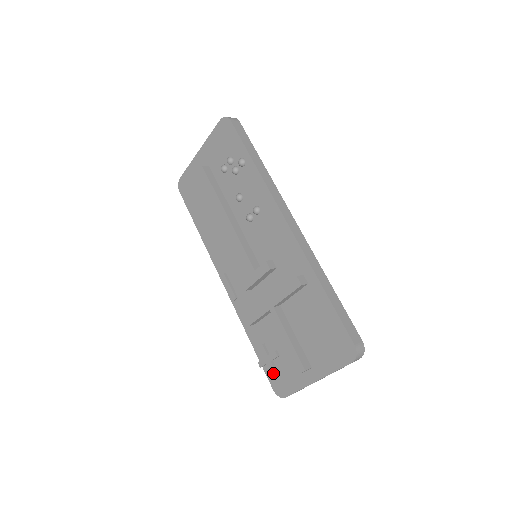
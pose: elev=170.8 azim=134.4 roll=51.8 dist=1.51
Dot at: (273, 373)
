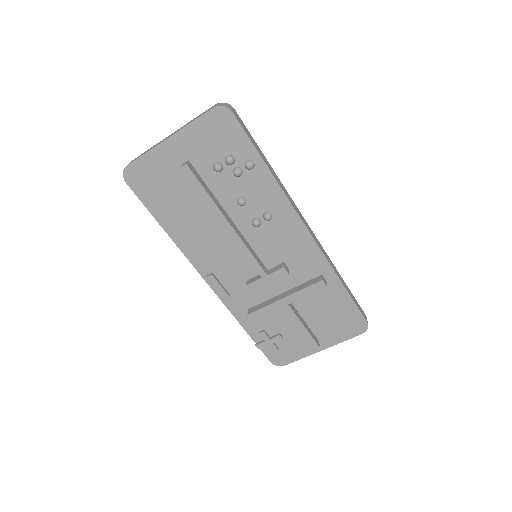
Dot at: (275, 351)
